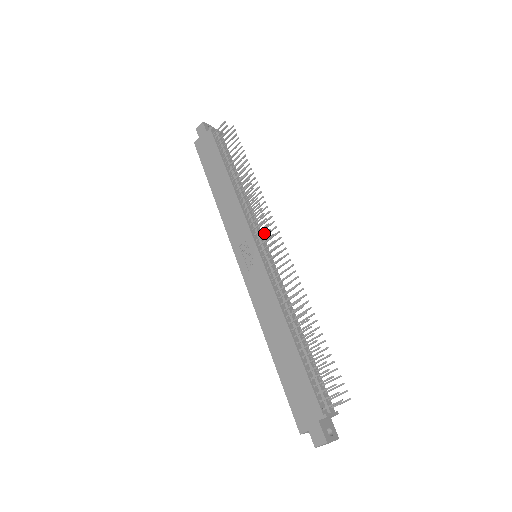
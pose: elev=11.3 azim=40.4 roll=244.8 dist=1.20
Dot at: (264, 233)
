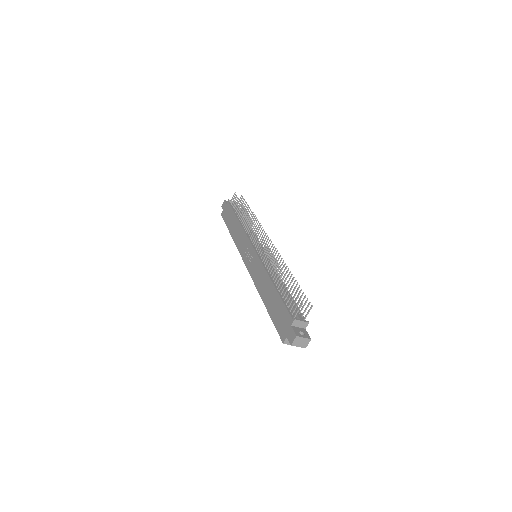
Dot at: (256, 237)
